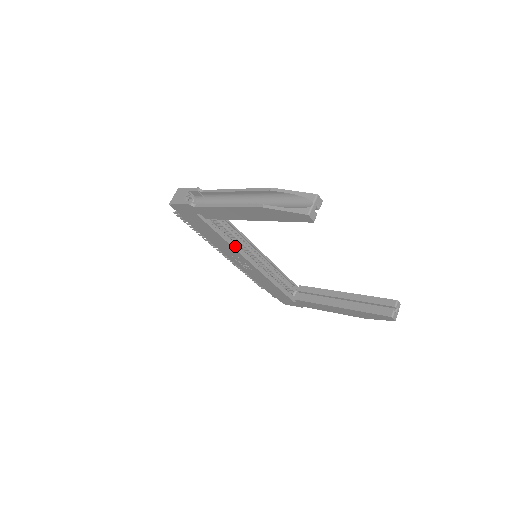
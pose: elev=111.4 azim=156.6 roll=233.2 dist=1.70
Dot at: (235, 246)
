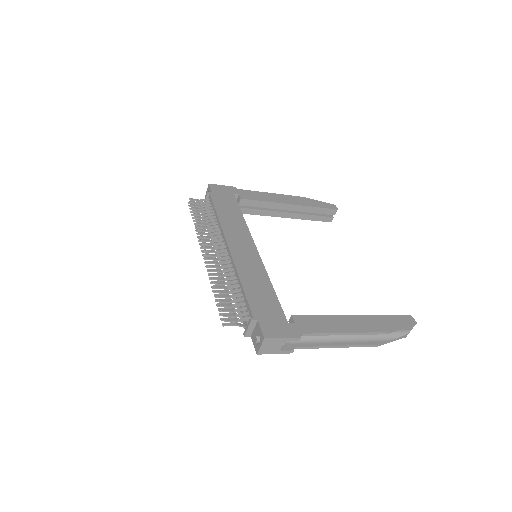
Dot at: occluded
